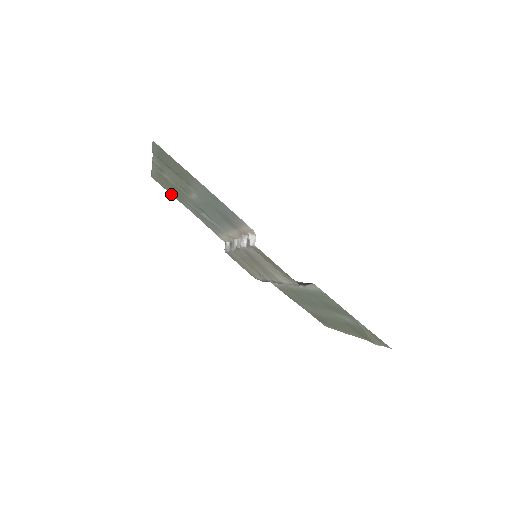
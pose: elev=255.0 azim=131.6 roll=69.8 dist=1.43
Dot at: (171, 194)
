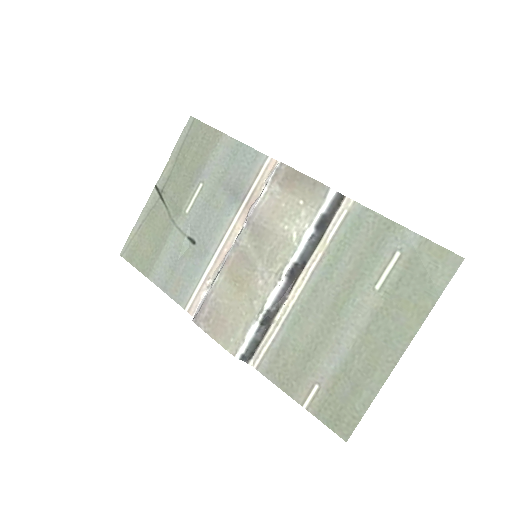
Dot at: (137, 269)
